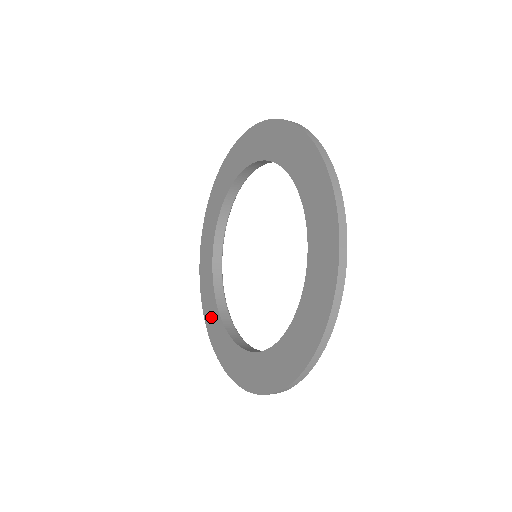
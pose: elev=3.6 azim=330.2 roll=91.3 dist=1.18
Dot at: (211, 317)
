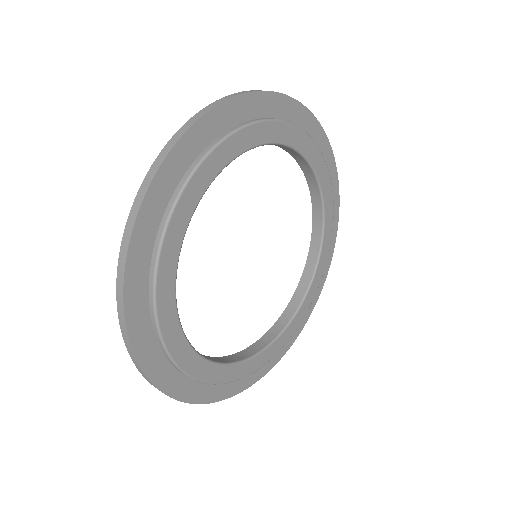
Dot at: occluded
